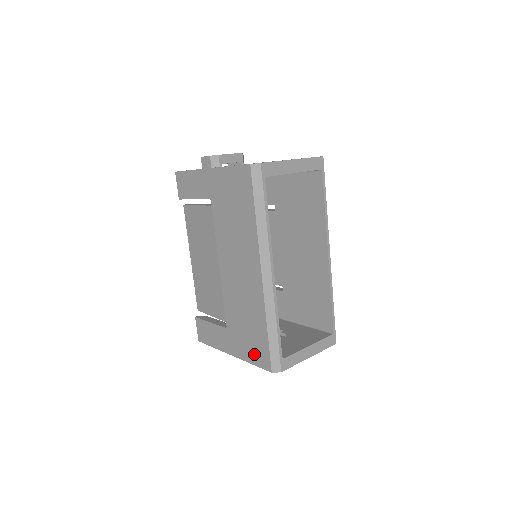
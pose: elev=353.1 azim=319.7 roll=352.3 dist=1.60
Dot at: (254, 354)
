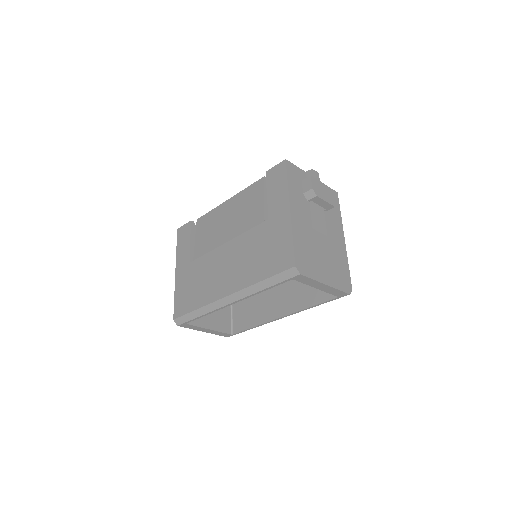
Dot at: (180, 298)
